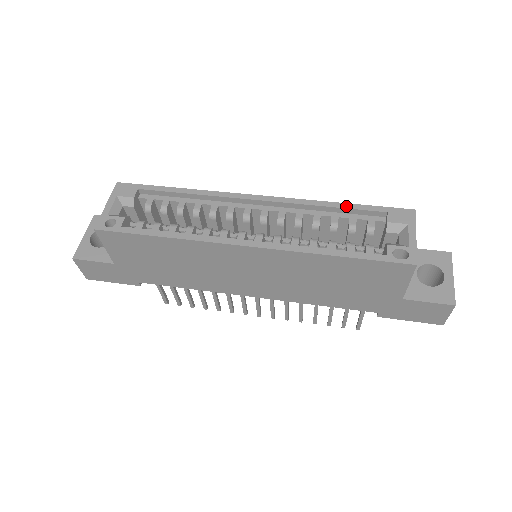
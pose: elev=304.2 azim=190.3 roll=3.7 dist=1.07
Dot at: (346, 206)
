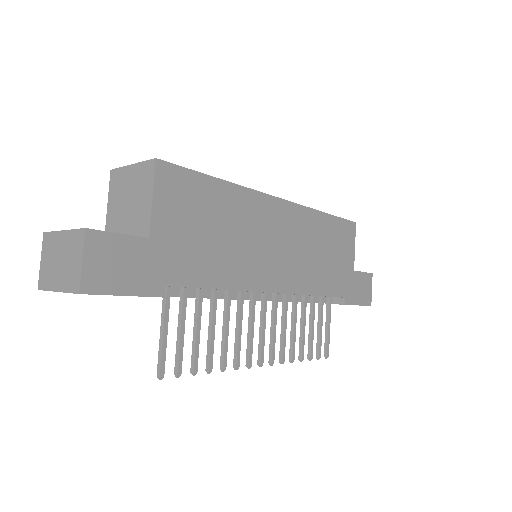
Dot at: occluded
